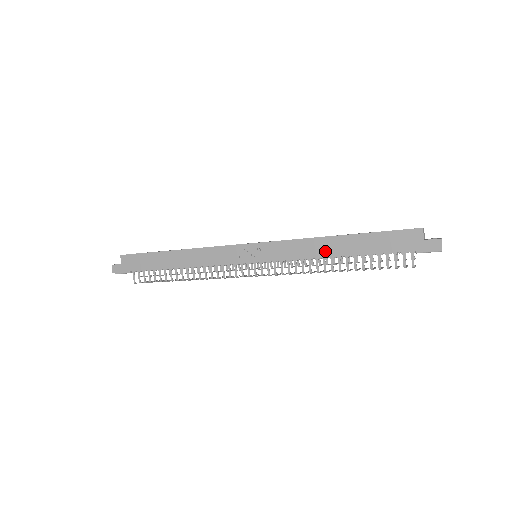
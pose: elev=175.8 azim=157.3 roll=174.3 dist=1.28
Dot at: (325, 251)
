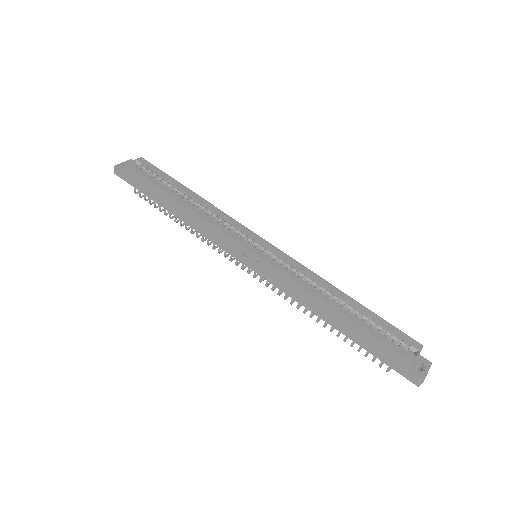
Dot at: (317, 310)
